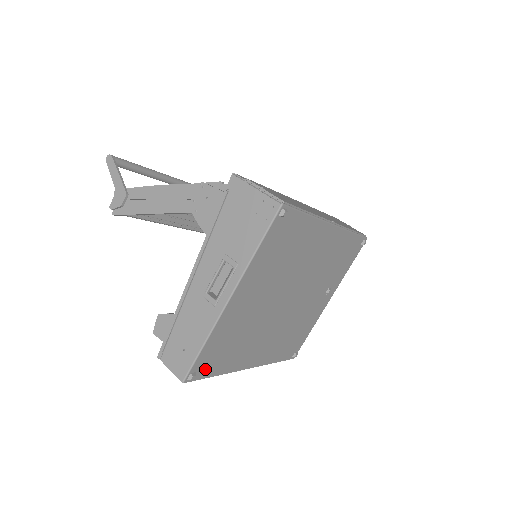
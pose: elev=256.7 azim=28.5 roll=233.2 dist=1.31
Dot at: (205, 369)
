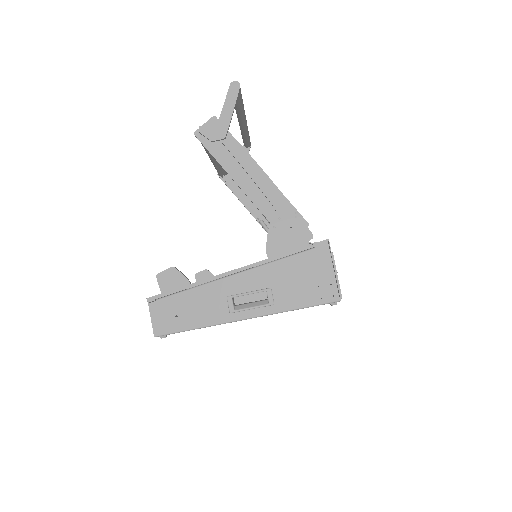
Dot at: occluded
